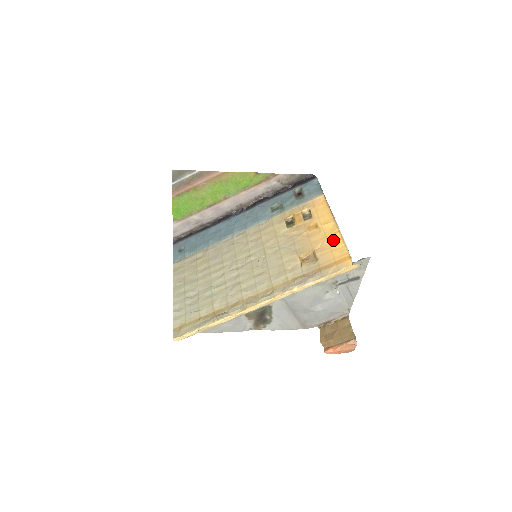
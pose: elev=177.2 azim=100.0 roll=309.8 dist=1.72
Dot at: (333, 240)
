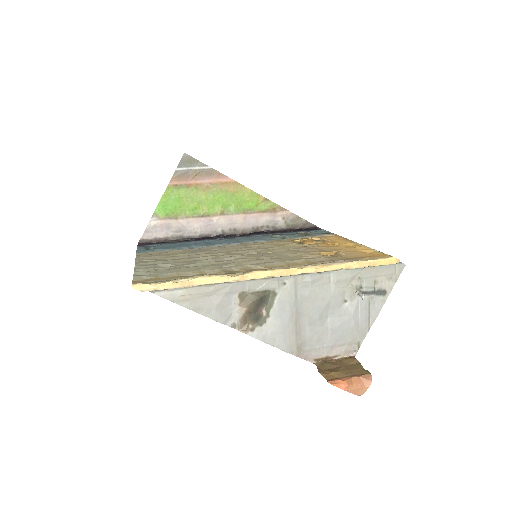
Dot at: (358, 248)
